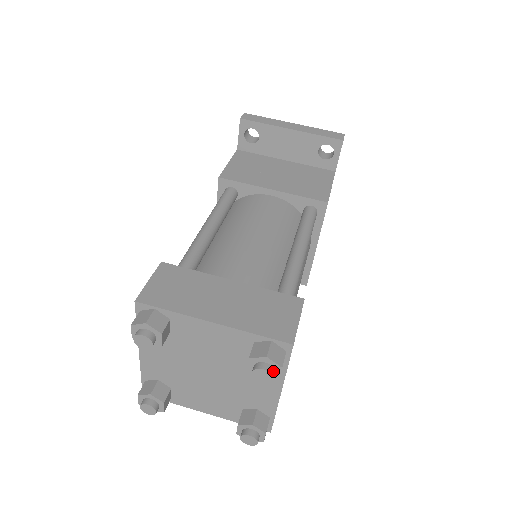
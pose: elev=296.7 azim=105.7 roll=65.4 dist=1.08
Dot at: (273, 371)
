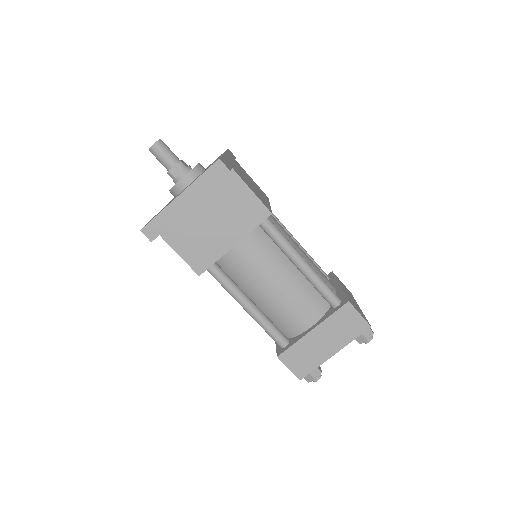
Dot at: (371, 336)
